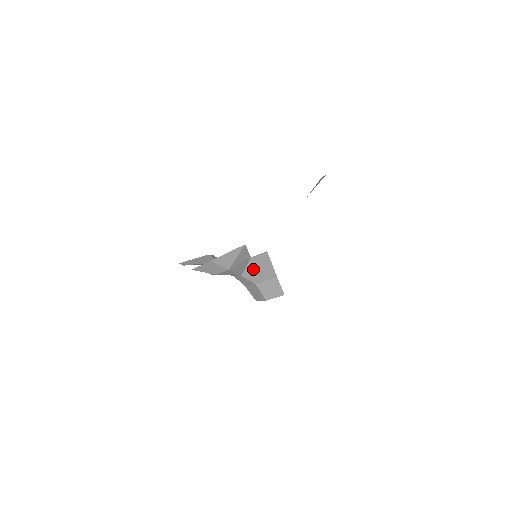
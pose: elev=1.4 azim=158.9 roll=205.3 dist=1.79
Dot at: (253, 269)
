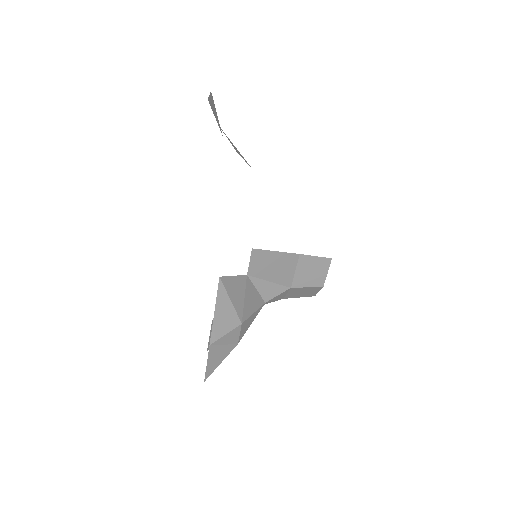
Dot at: (266, 281)
